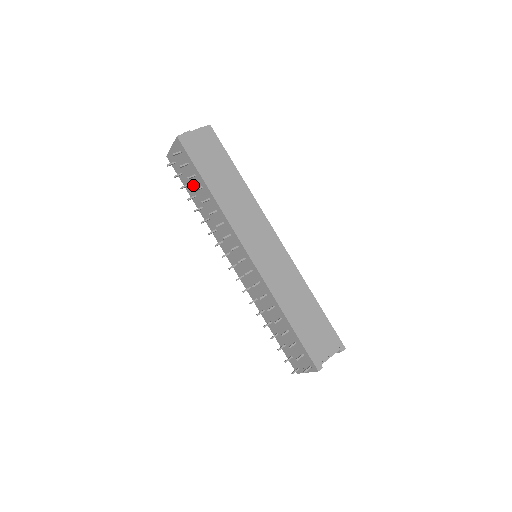
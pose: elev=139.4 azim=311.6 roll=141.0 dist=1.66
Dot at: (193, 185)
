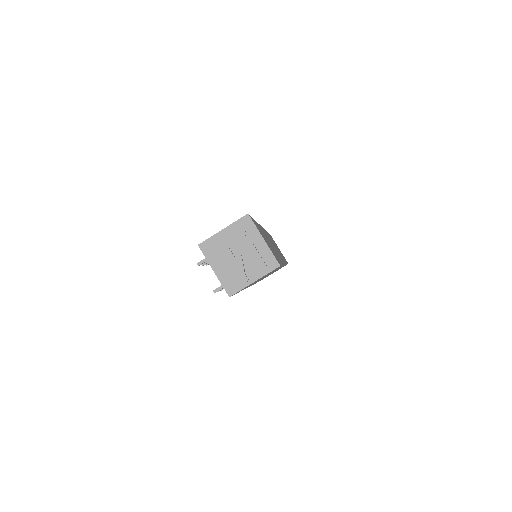
Dot at: occluded
